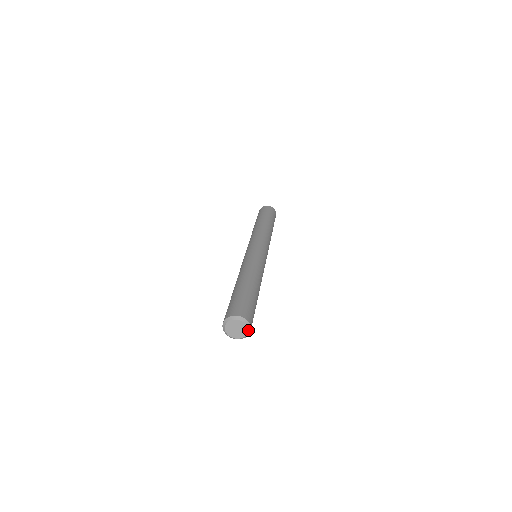
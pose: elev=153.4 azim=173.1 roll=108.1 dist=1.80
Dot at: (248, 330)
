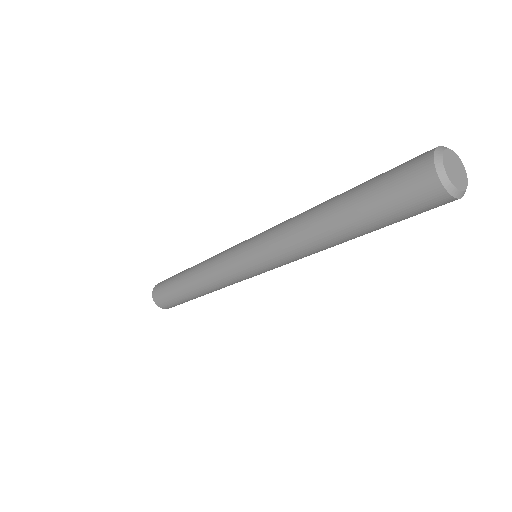
Dot at: (463, 168)
